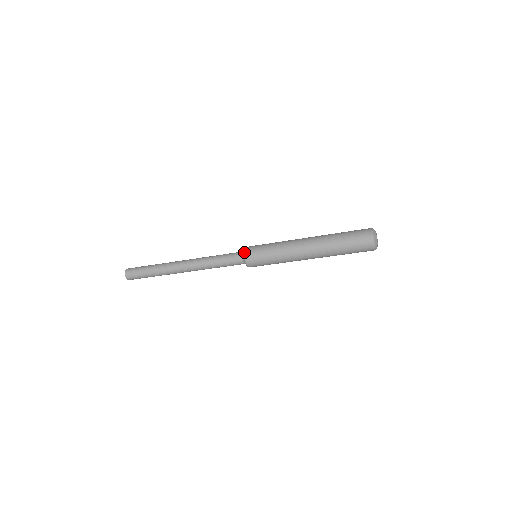
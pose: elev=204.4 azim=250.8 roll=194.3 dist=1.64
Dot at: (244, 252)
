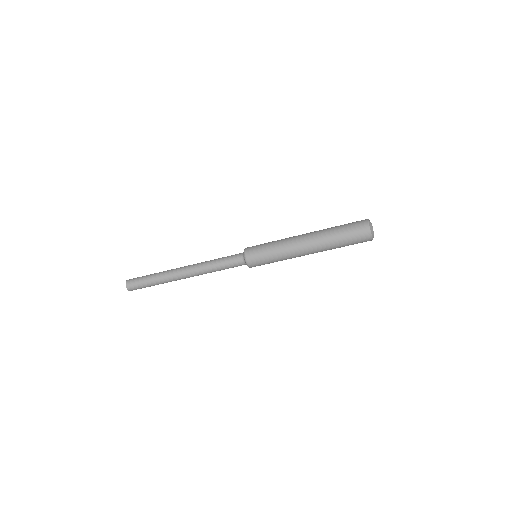
Dot at: (244, 254)
